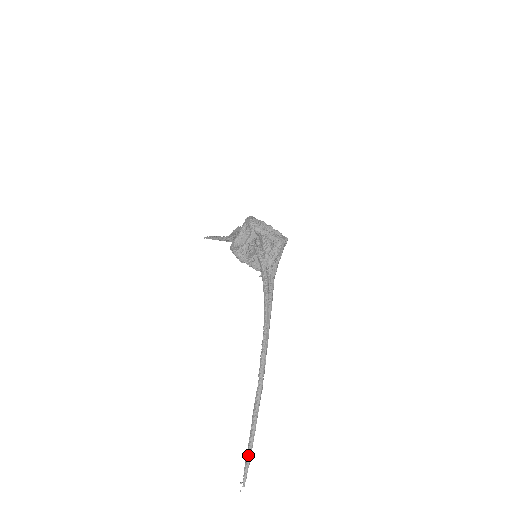
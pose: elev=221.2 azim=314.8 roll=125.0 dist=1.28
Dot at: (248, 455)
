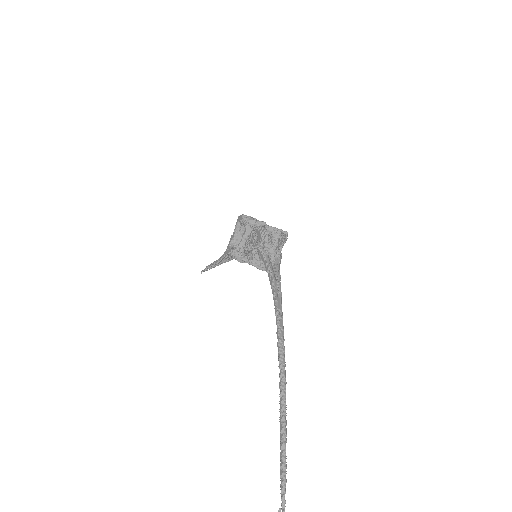
Dot at: (282, 469)
